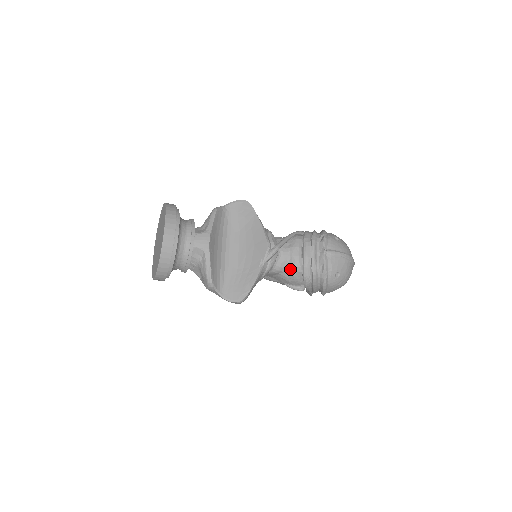
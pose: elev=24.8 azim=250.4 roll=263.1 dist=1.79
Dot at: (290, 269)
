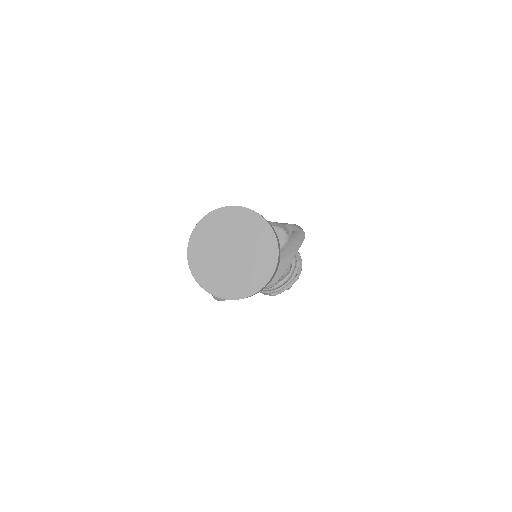
Dot at: occluded
